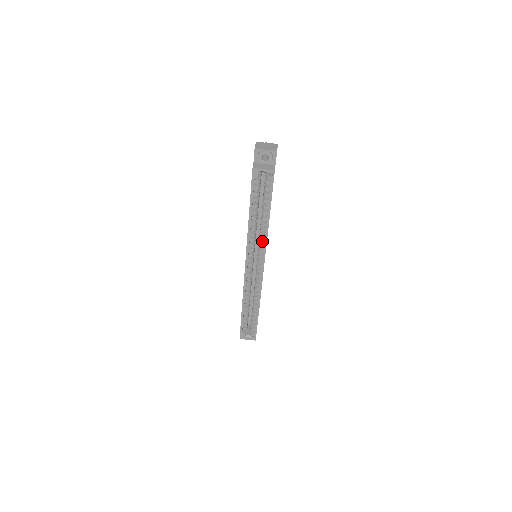
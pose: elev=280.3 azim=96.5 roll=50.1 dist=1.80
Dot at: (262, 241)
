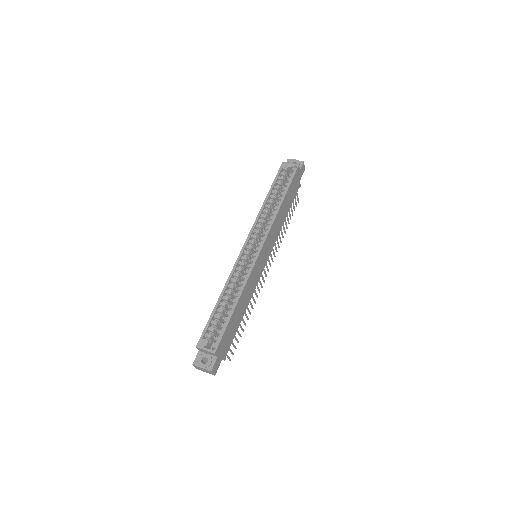
Dot at: (269, 223)
